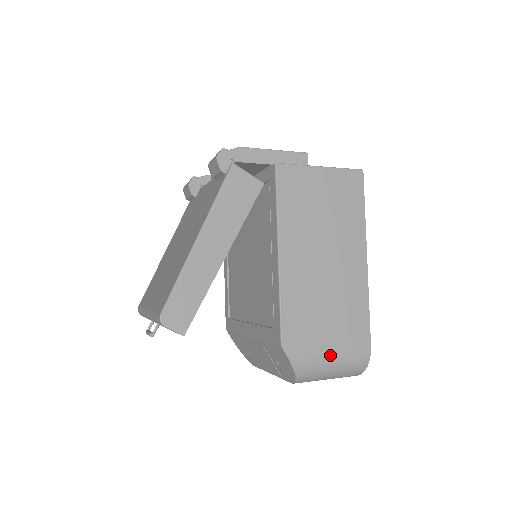
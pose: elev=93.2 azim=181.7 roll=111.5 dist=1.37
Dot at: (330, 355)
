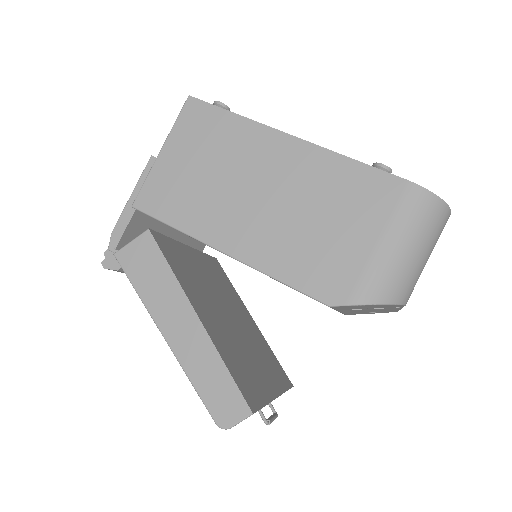
Dot at: (382, 246)
